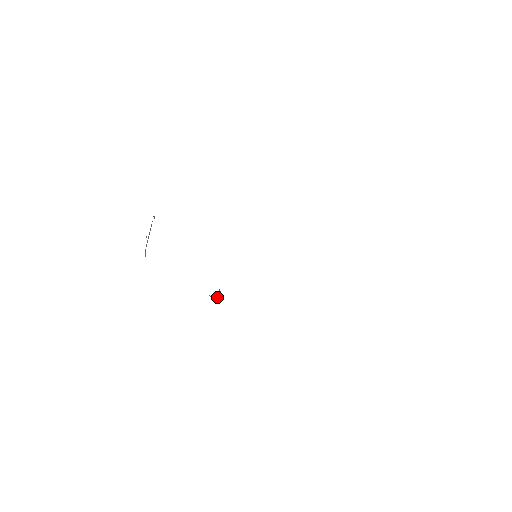
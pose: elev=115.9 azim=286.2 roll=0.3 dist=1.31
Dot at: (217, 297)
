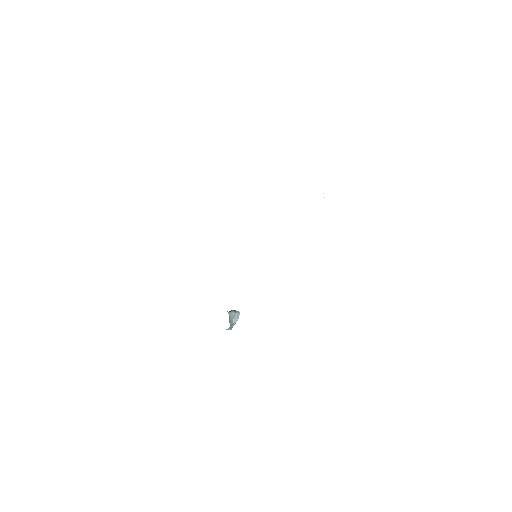
Dot at: (233, 321)
